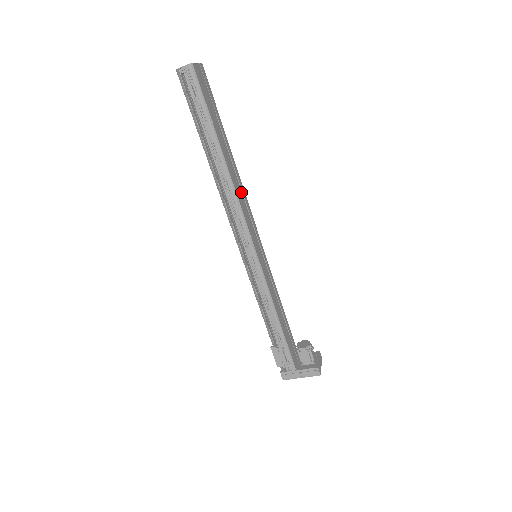
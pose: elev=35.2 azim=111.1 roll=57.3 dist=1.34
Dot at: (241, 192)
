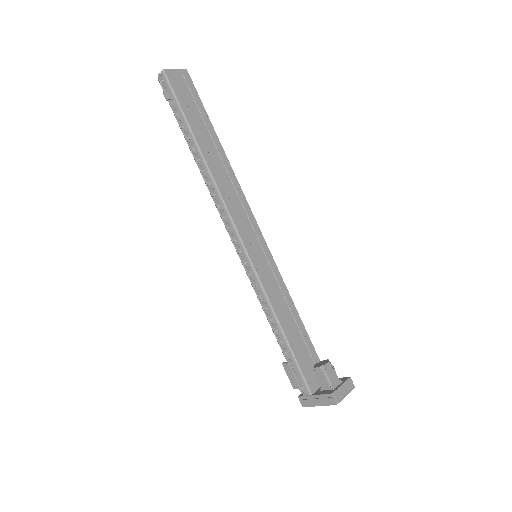
Dot at: (232, 188)
